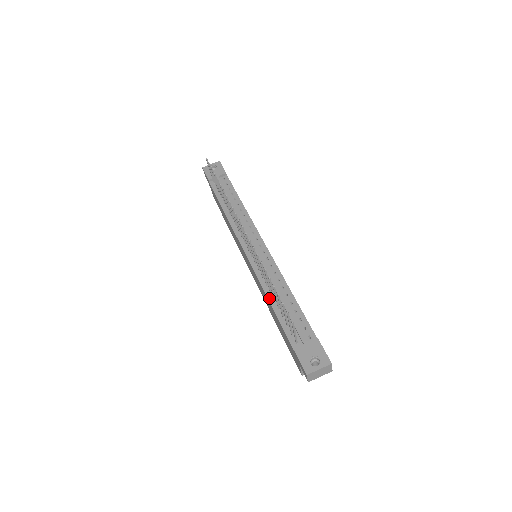
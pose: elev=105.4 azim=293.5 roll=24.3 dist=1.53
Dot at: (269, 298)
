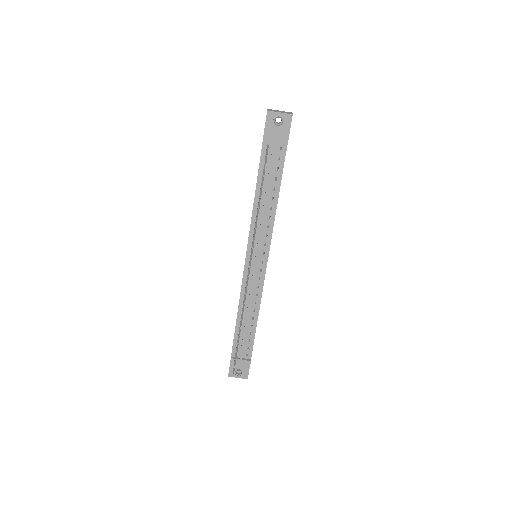
Dot at: (239, 313)
